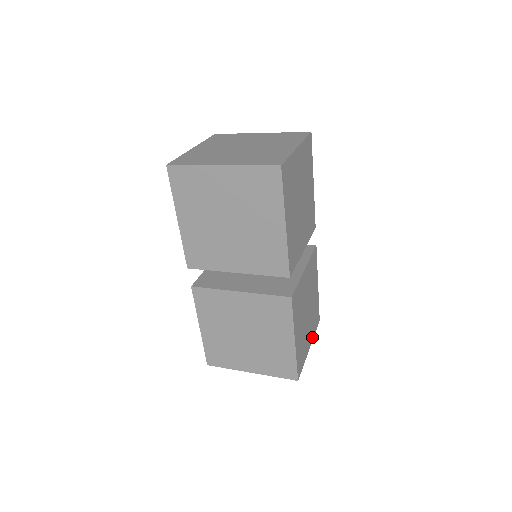
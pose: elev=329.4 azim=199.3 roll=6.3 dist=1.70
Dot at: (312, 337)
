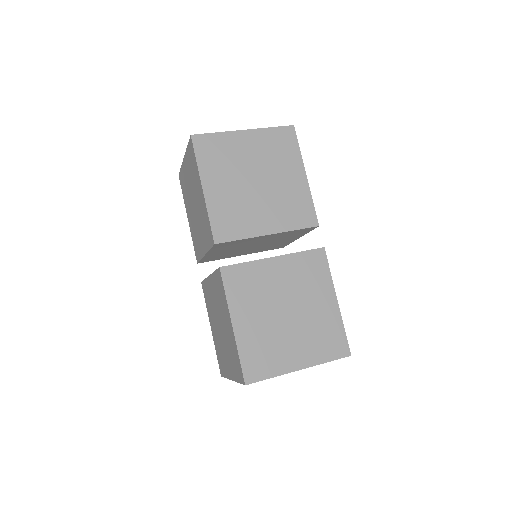
Dot at: occluded
